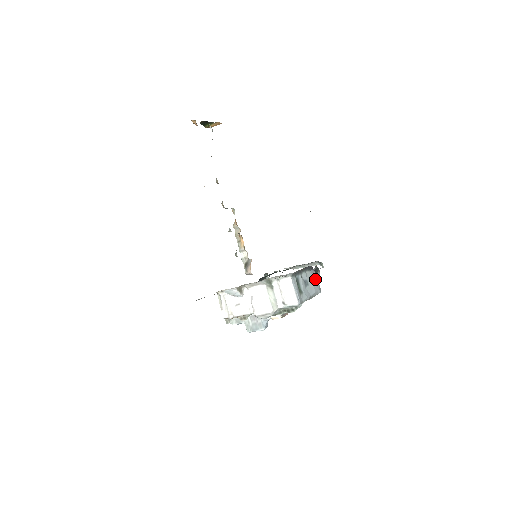
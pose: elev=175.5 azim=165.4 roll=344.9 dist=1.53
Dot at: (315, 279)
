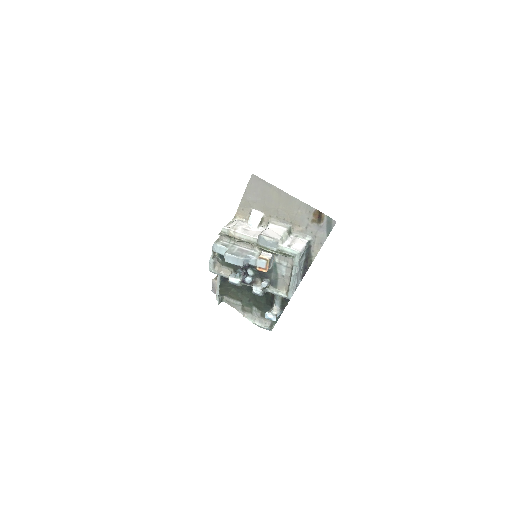
Dot at: occluded
